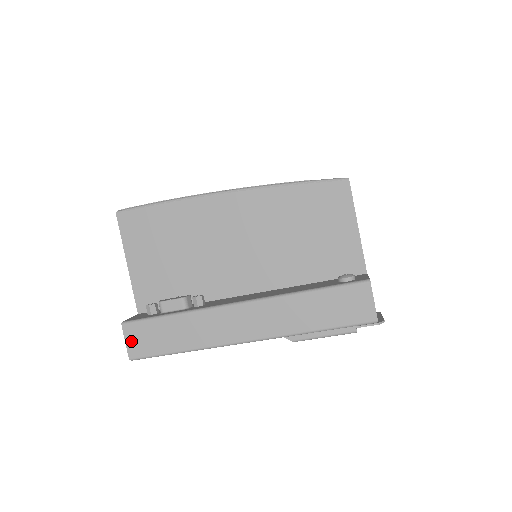
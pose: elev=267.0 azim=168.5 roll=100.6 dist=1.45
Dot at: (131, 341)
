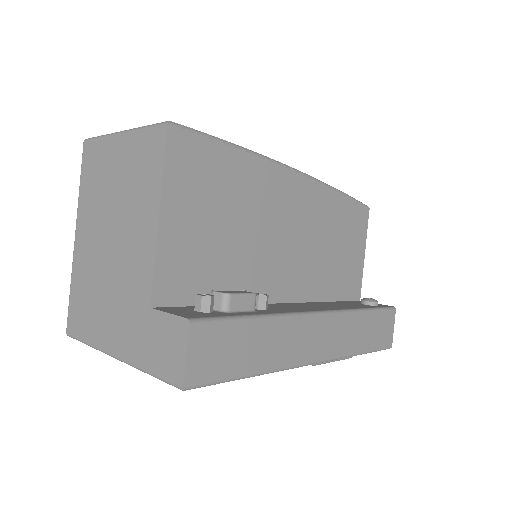
Dot at: (196, 355)
